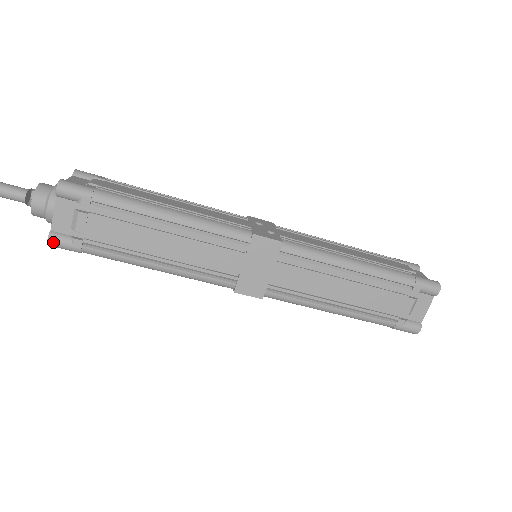
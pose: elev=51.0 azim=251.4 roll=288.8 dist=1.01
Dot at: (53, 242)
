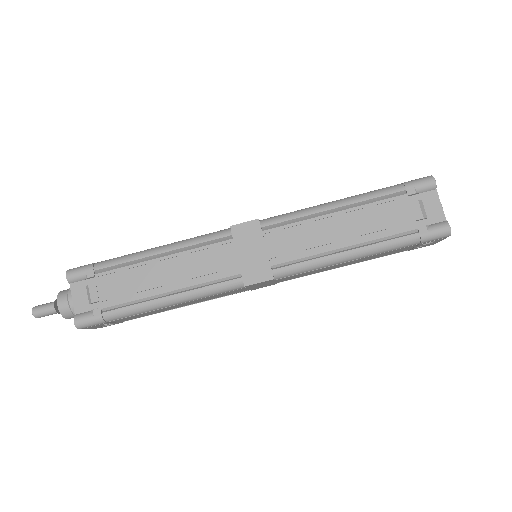
Dot at: (79, 322)
